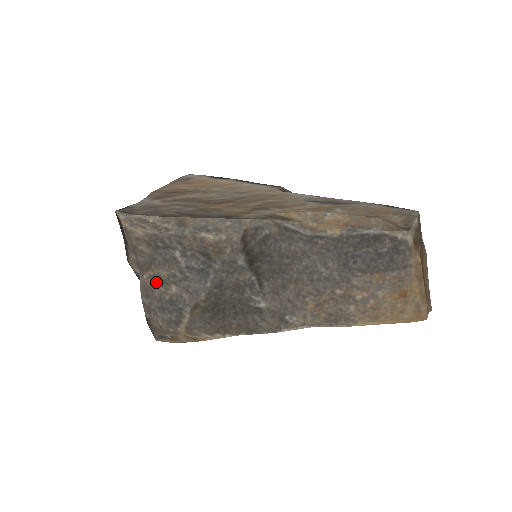
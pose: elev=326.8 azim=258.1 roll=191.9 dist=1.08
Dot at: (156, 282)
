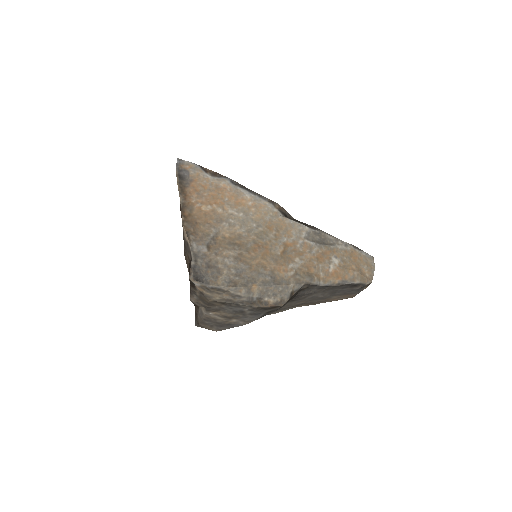
Dot at: (221, 318)
